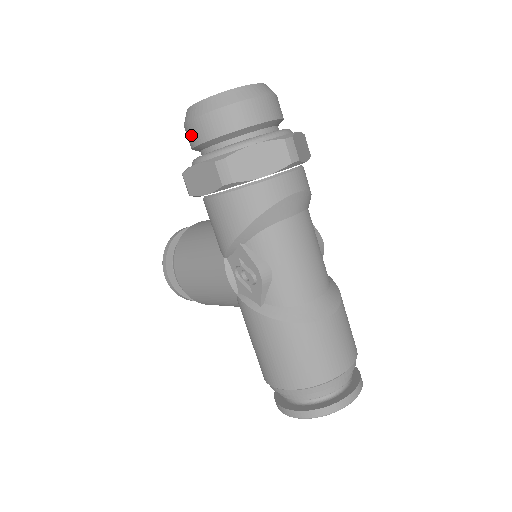
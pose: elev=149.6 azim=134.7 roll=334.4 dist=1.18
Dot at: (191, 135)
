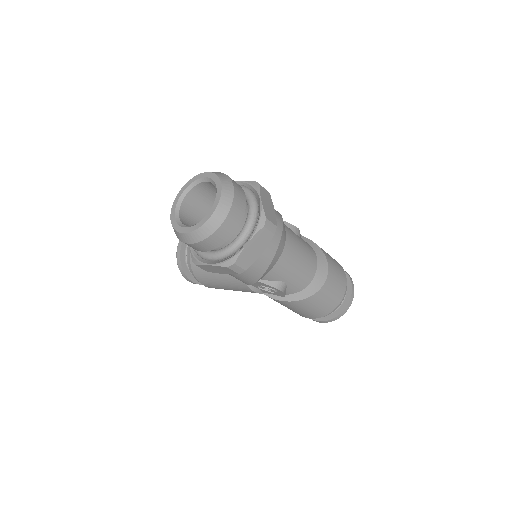
Dot at: occluded
